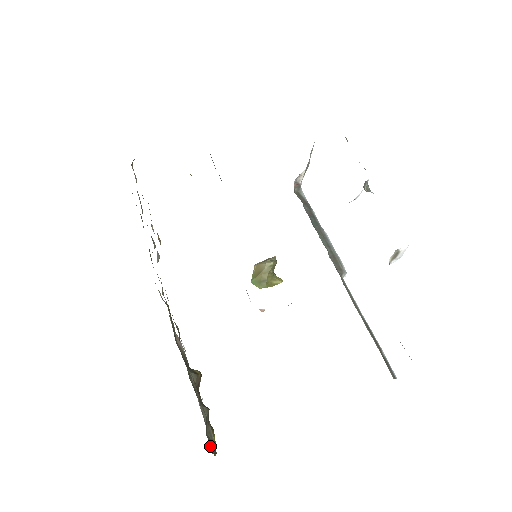
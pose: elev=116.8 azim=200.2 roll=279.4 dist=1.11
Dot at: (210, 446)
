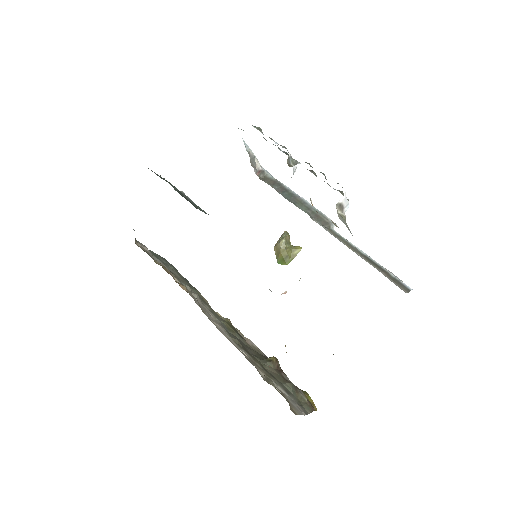
Dot at: (305, 409)
